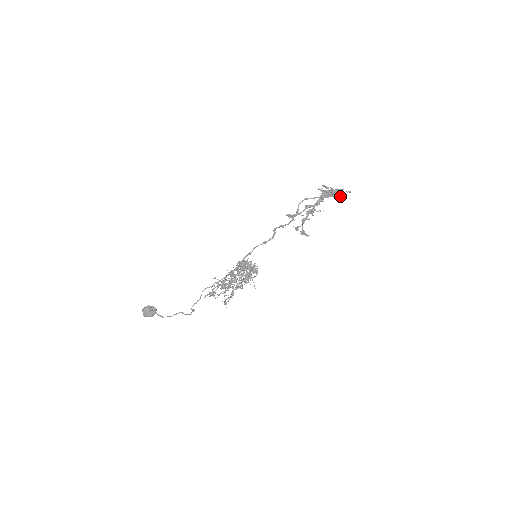
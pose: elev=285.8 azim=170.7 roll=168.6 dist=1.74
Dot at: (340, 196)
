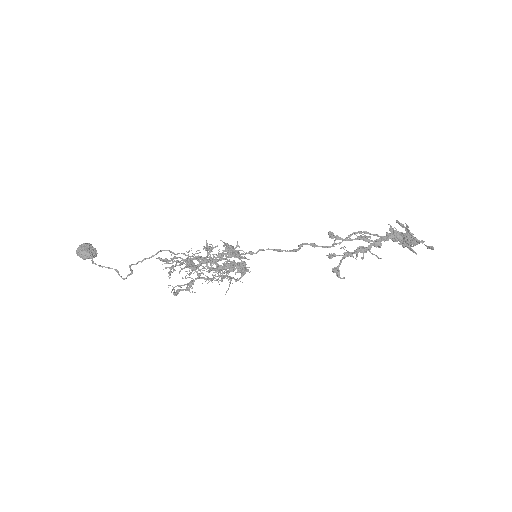
Dot at: occluded
